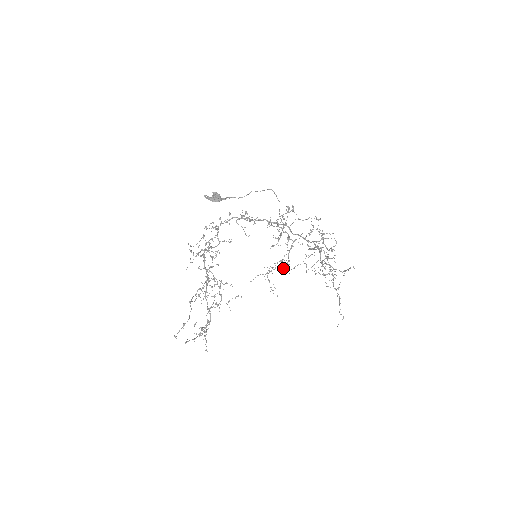
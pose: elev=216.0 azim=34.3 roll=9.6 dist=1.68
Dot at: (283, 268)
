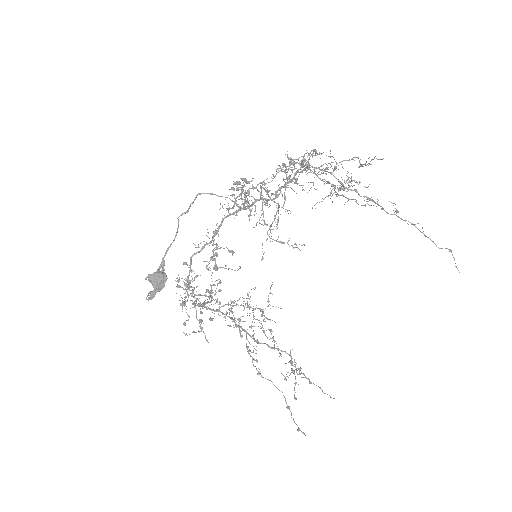
Dot at: occluded
